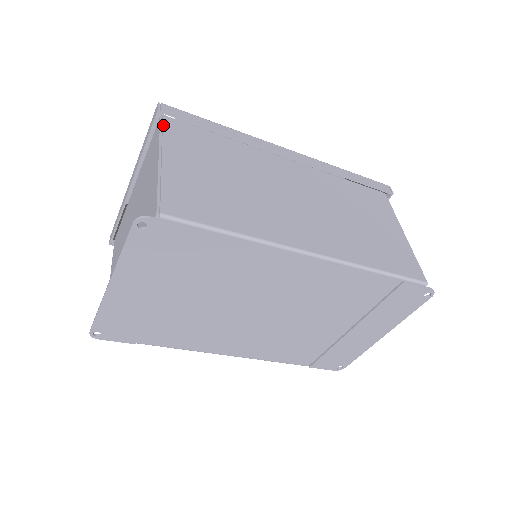
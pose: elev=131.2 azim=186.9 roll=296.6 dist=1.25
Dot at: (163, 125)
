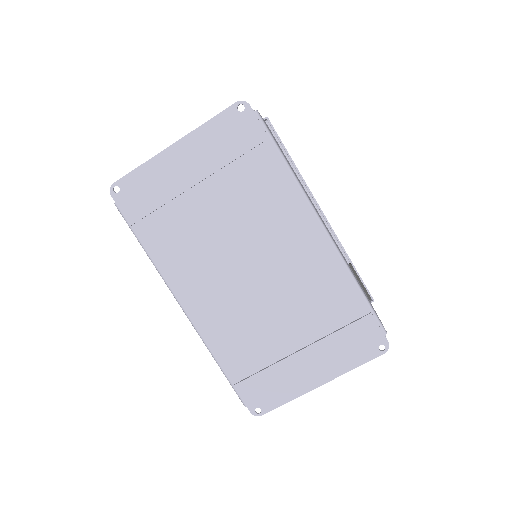
Dot at: occluded
